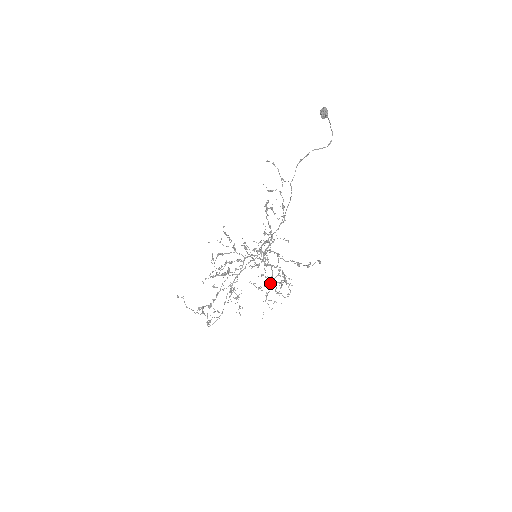
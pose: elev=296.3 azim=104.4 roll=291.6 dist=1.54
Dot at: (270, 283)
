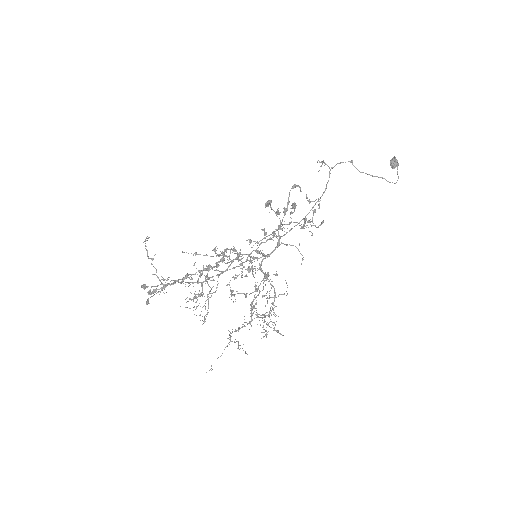
Dot at: (251, 293)
